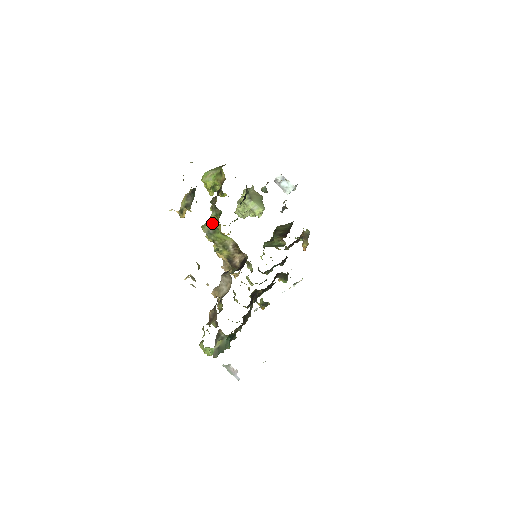
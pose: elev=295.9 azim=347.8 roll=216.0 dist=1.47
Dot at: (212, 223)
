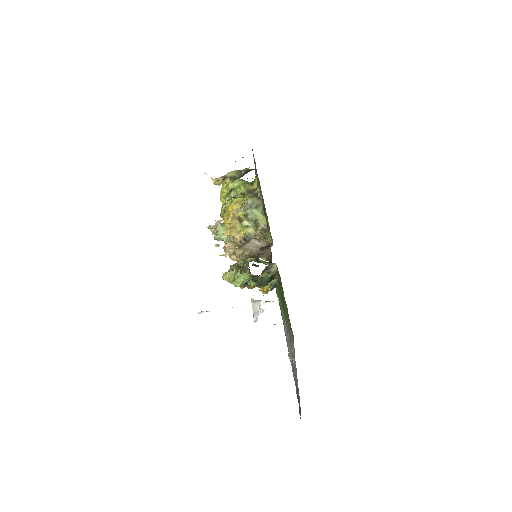
Dot at: (233, 208)
